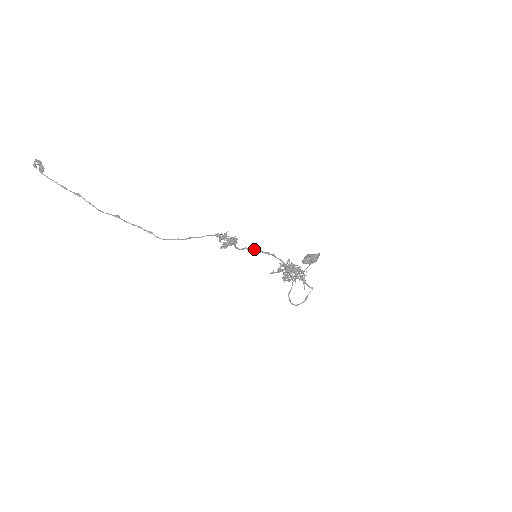
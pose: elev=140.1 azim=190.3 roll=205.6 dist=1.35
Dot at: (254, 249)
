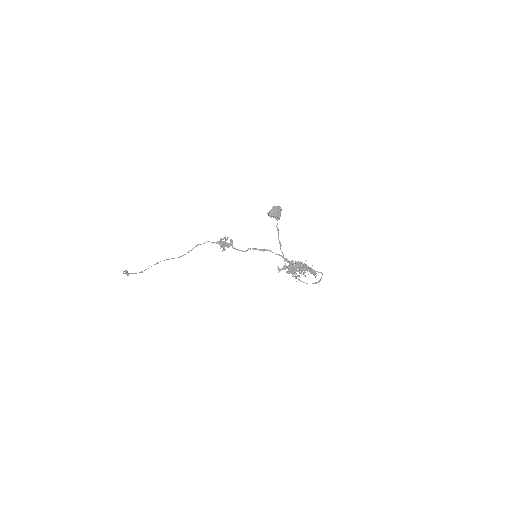
Dot at: occluded
